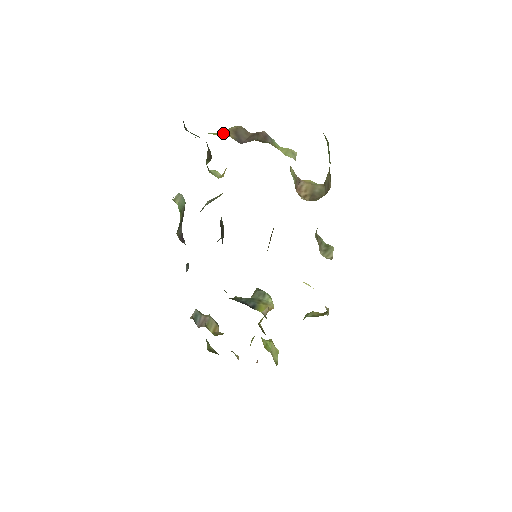
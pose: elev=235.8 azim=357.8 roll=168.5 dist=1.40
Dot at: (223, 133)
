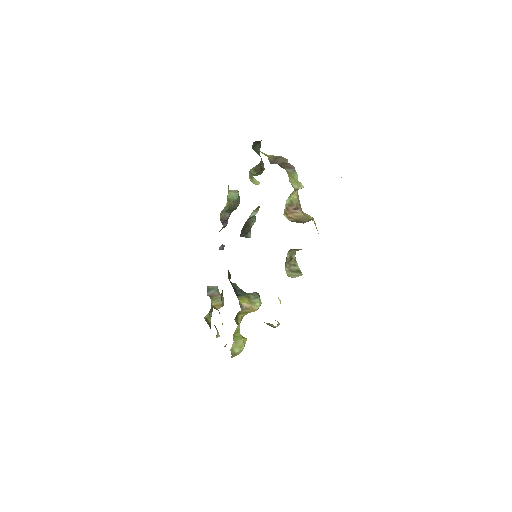
Dot at: (270, 156)
